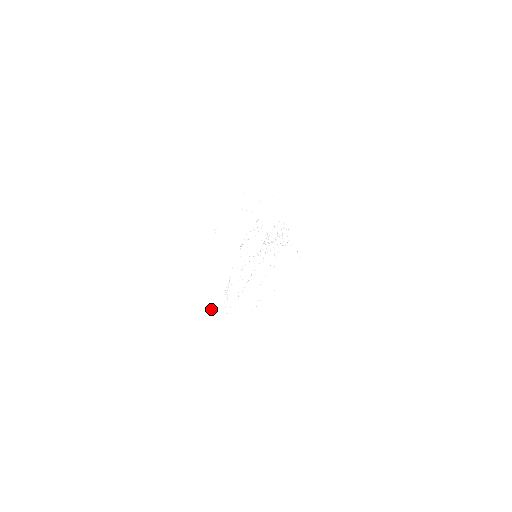
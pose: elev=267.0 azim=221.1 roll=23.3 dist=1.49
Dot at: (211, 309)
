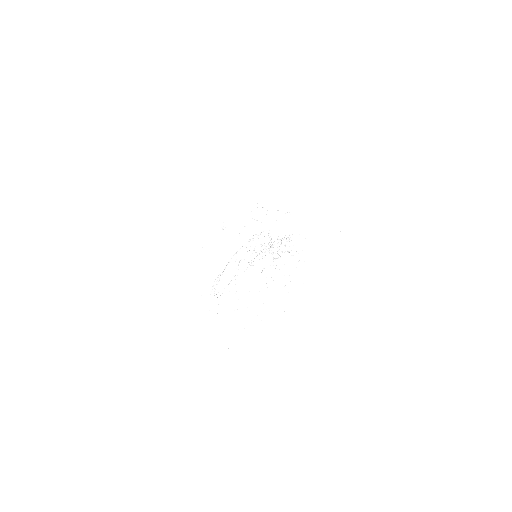
Dot at: (198, 289)
